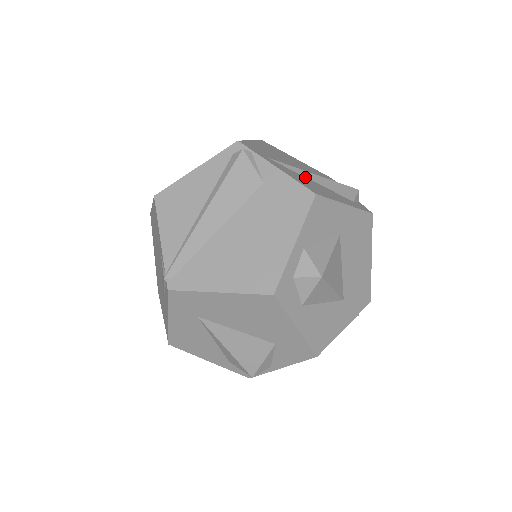
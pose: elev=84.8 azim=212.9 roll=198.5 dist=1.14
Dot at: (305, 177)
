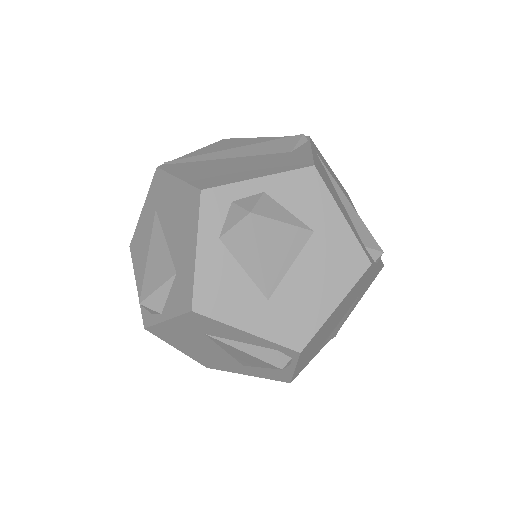
Dot at: (336, 190)
